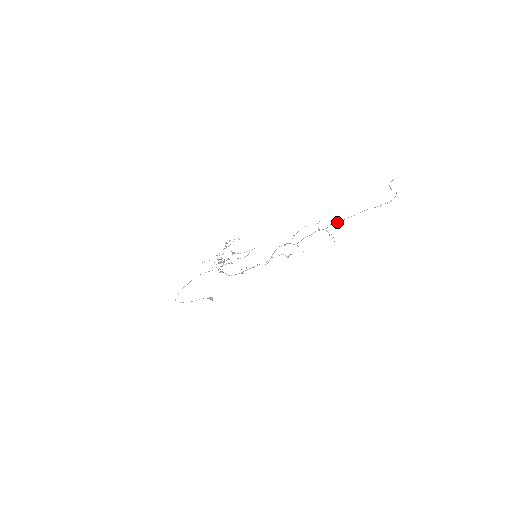
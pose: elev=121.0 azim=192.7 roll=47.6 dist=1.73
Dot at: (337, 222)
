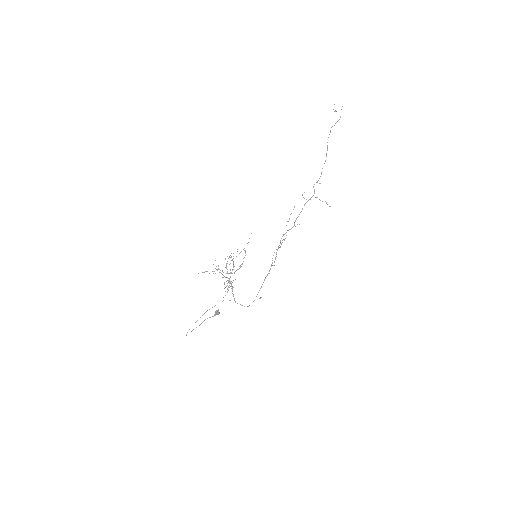
Dot at: (317, 181)
